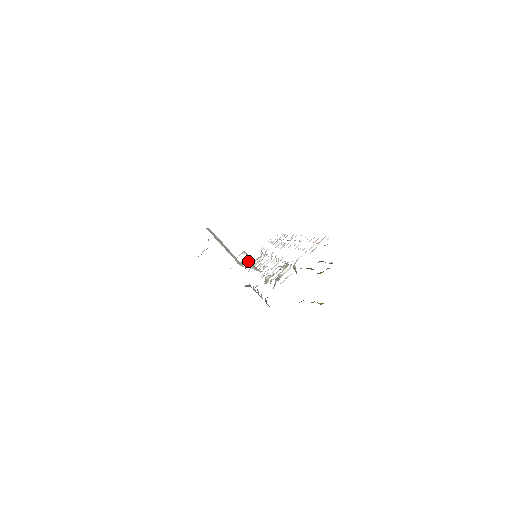
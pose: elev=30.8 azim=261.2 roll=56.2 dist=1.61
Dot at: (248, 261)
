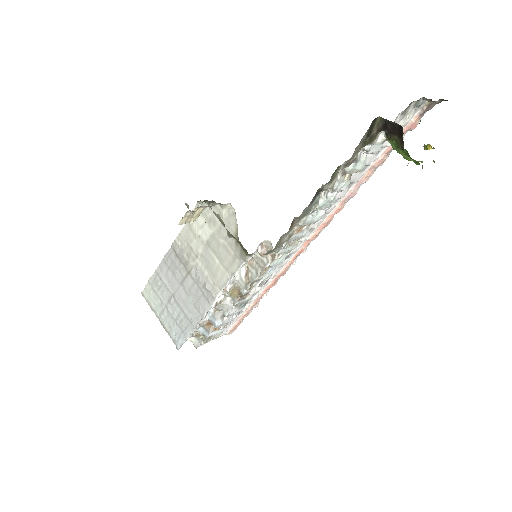
Dot at: (237, 273)
